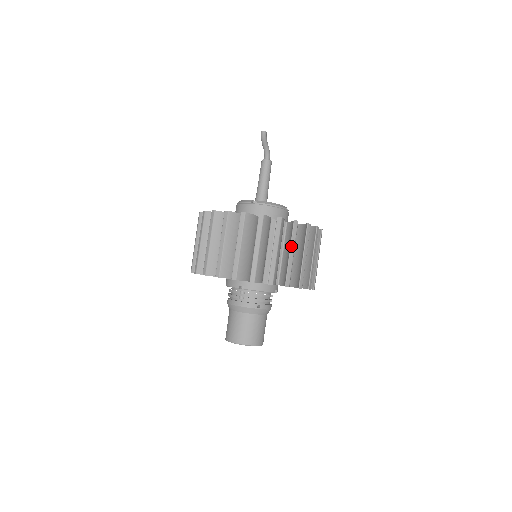
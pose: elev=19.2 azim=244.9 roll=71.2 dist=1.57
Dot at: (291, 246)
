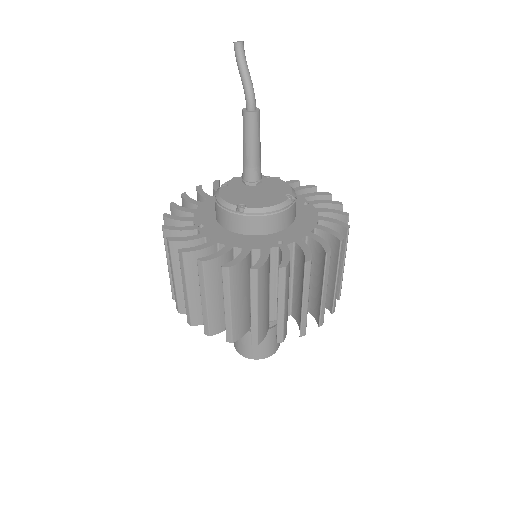
Dot at: (304, 293)
